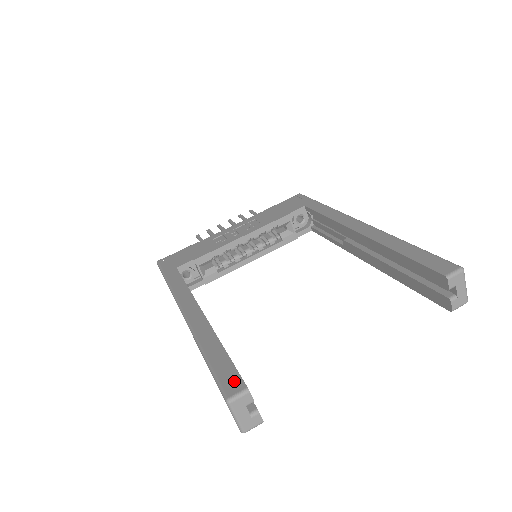
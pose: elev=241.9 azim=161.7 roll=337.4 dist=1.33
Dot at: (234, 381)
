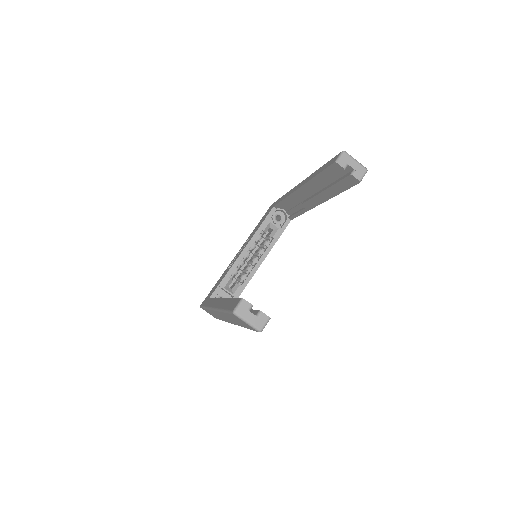
Dot at: (236, 302)
